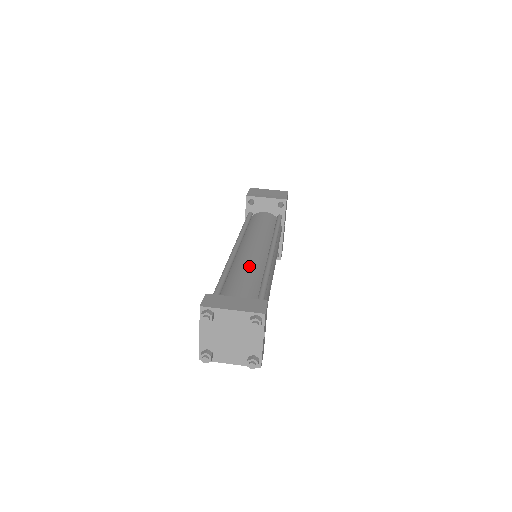
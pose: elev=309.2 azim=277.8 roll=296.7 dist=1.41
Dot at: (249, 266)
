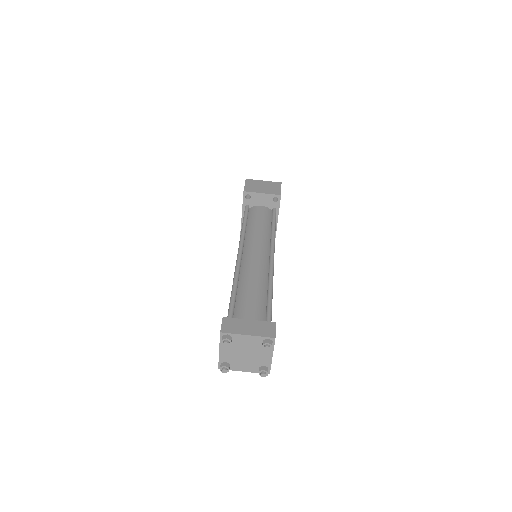
Dot at: (255, 280)
